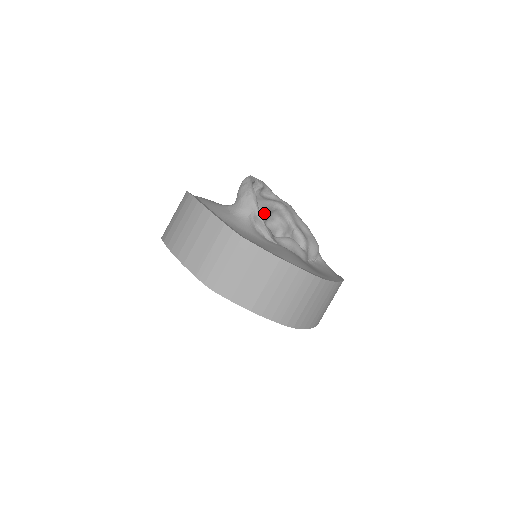
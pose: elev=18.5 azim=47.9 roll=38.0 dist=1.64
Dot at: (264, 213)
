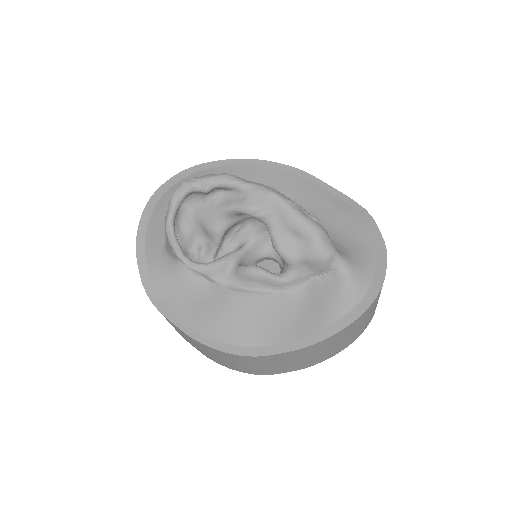
Dot at: (214, 233)
